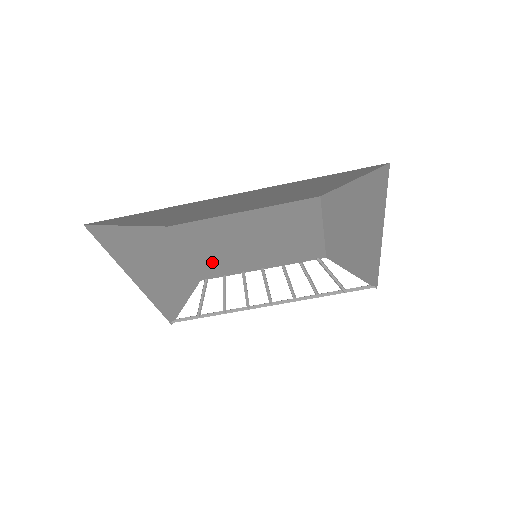
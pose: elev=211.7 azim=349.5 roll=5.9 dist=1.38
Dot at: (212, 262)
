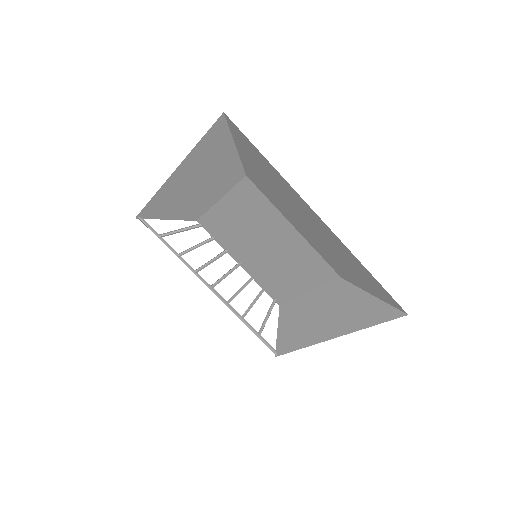
Dot at: (224, 223)
